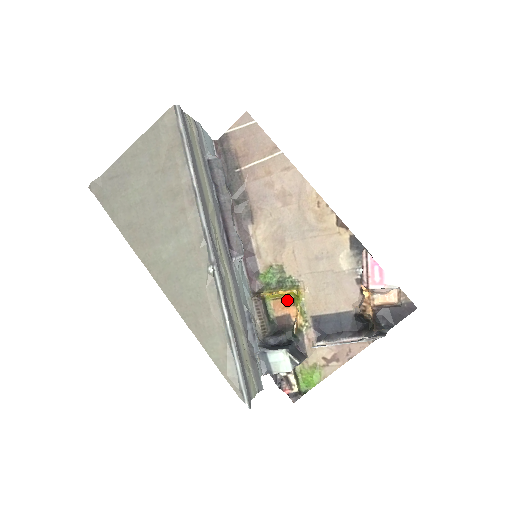
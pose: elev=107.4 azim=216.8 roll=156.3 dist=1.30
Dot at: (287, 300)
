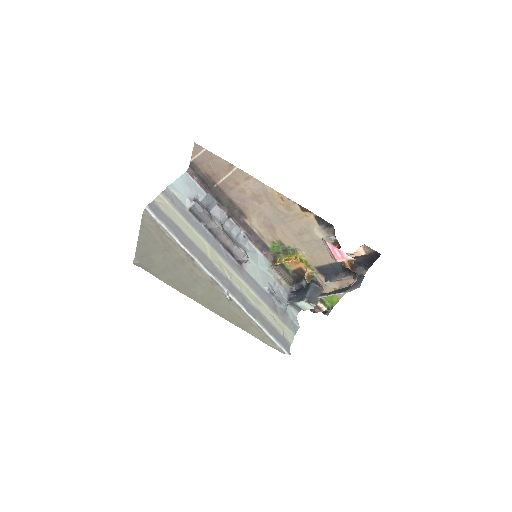
Dot at: occluded
